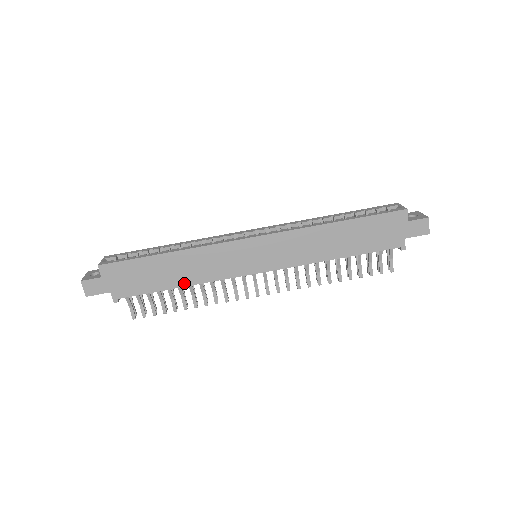
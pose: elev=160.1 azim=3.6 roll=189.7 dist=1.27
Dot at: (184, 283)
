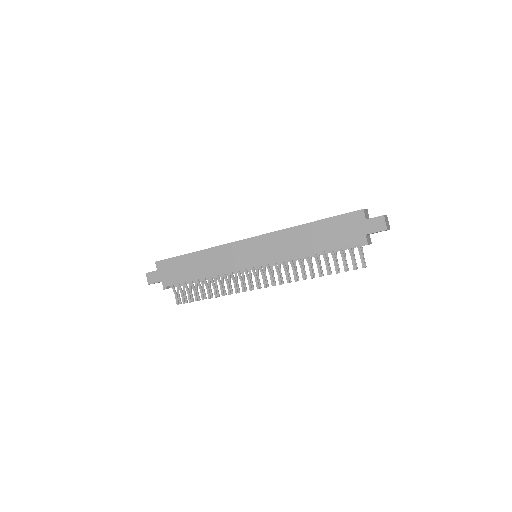
Dot at: (205, 275)
